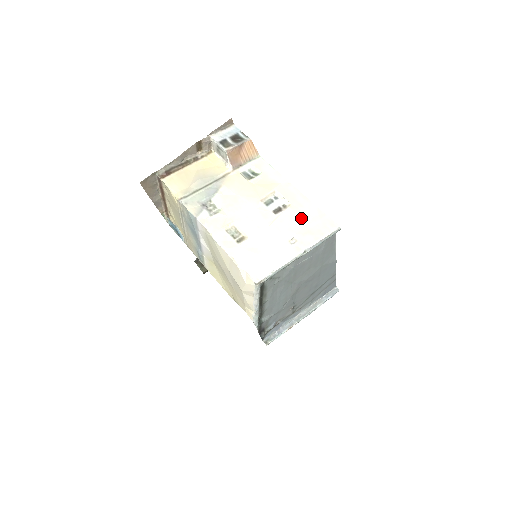
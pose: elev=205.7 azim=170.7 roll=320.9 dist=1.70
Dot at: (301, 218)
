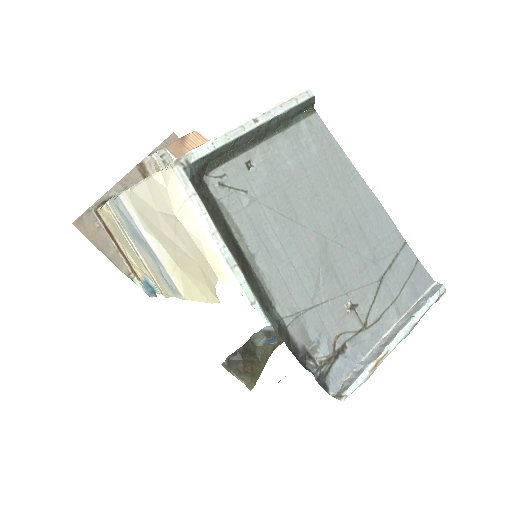
Dot at: occluded
